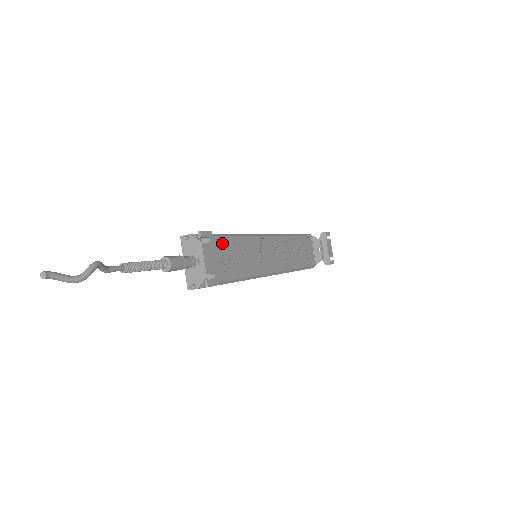
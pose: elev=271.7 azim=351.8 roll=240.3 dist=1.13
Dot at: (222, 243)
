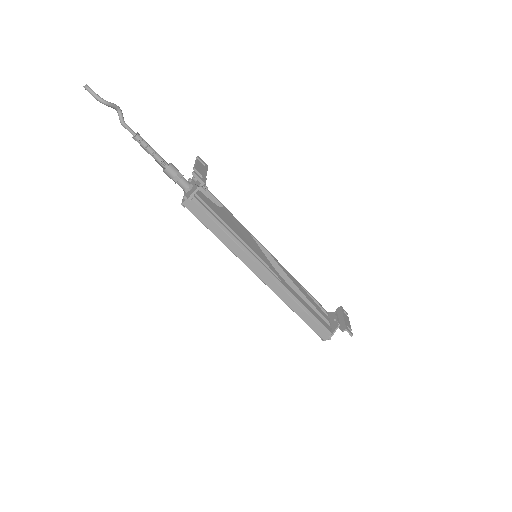
Dot at: (220, 205)
